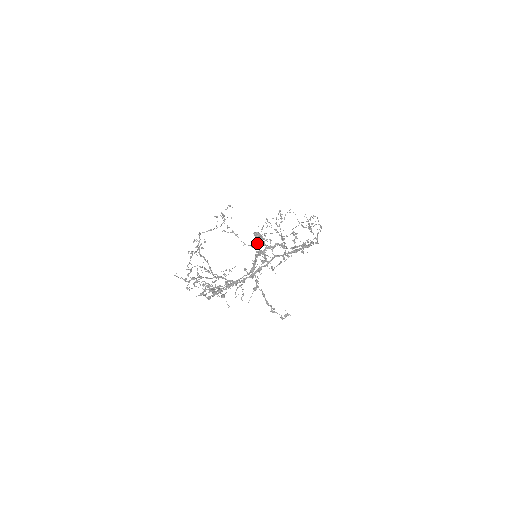
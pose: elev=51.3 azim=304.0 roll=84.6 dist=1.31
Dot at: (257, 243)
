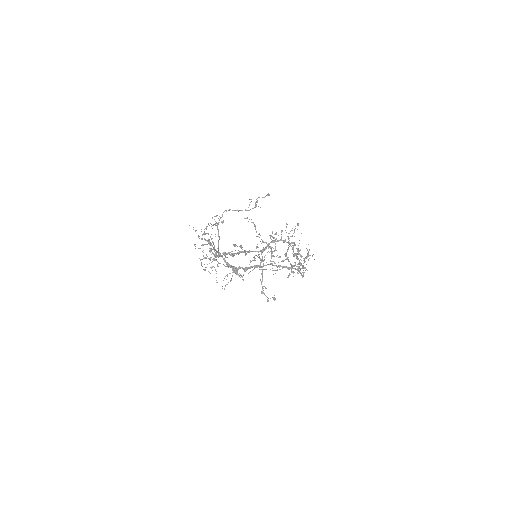
Dot at: (272, 236)
